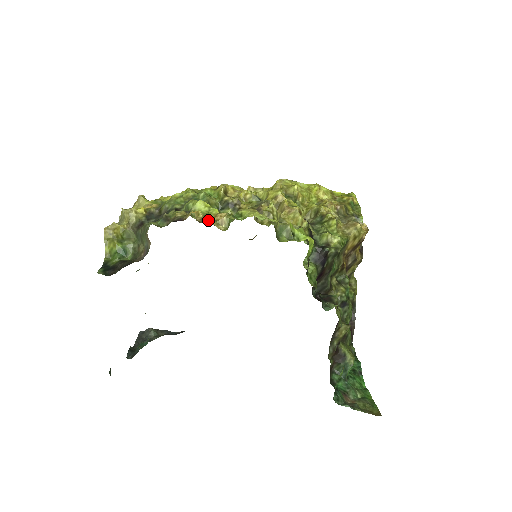
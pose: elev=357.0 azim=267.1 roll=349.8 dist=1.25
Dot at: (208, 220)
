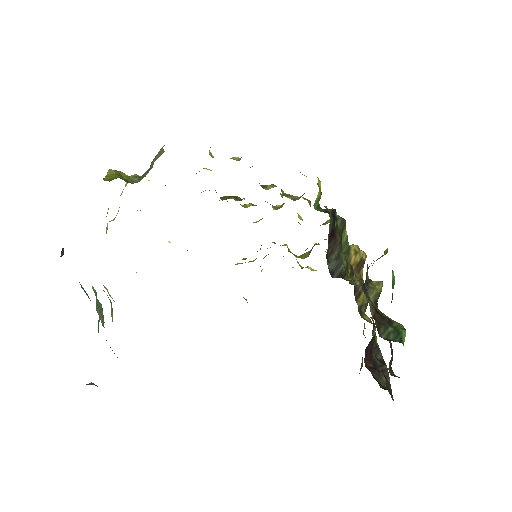
Dot at: occluded
